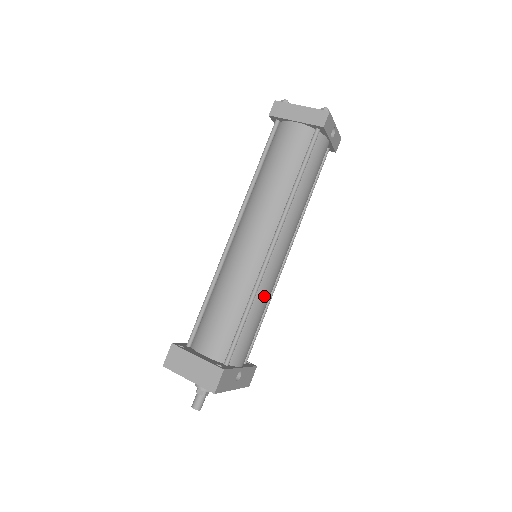
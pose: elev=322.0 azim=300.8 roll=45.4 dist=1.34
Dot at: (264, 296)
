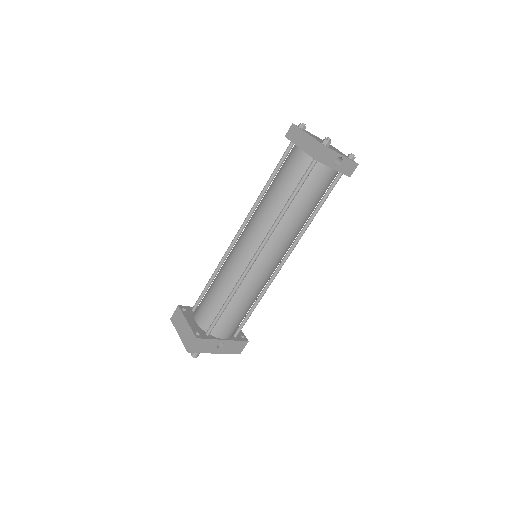
Dot at: (248, 292)
